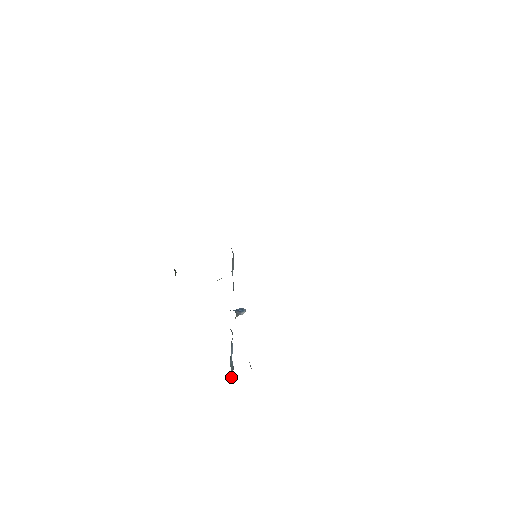
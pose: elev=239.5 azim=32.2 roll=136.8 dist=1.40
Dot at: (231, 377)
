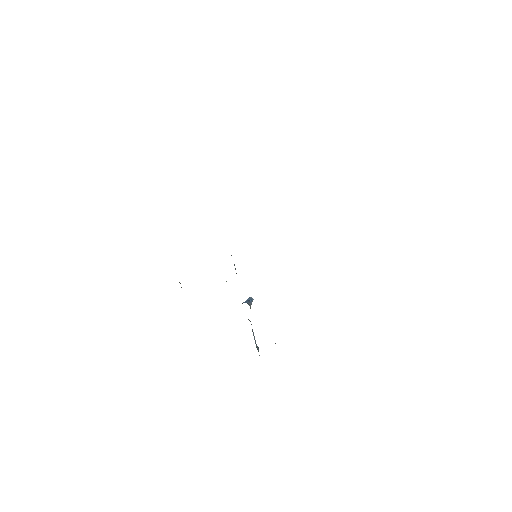
Dot at: occluded
